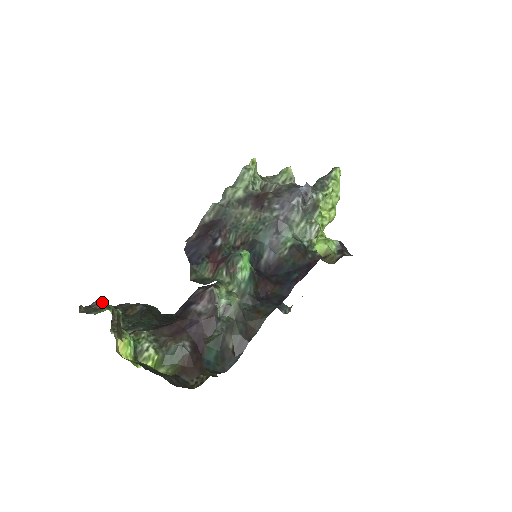
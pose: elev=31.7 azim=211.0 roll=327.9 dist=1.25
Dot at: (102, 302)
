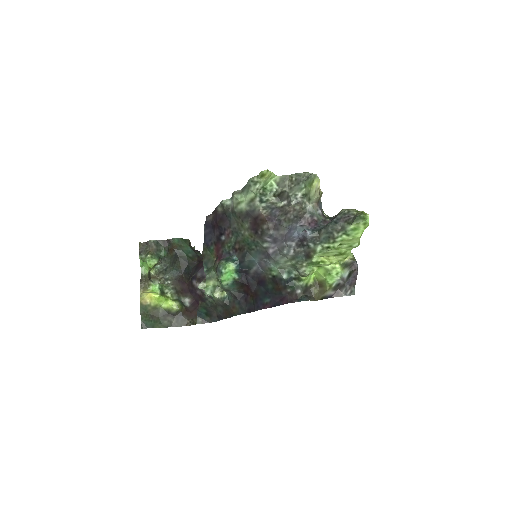
Dot at: (151, 244)
